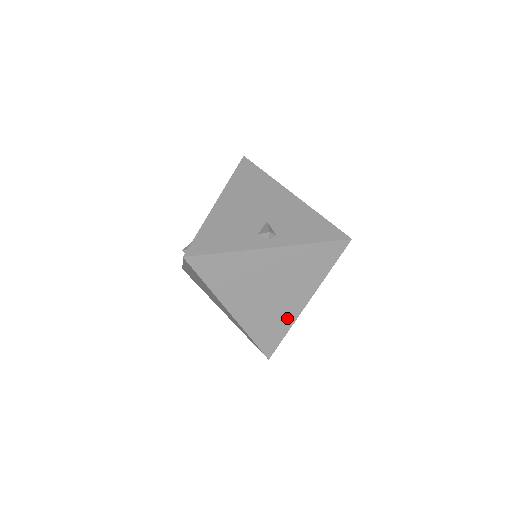
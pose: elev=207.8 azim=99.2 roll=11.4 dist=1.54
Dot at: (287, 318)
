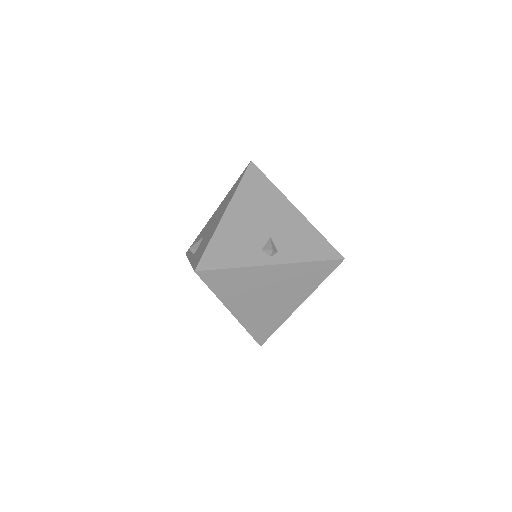
Dot at: (280, 317)
